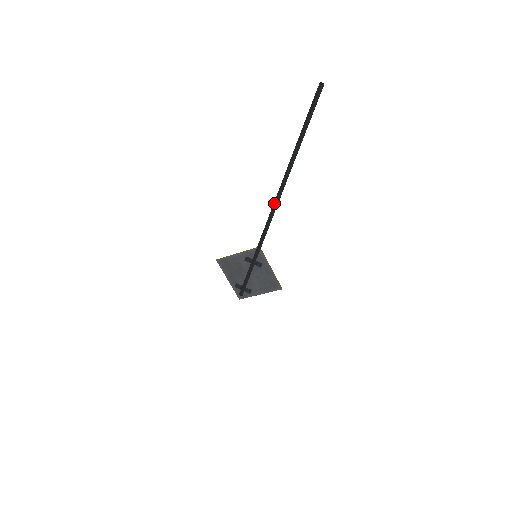
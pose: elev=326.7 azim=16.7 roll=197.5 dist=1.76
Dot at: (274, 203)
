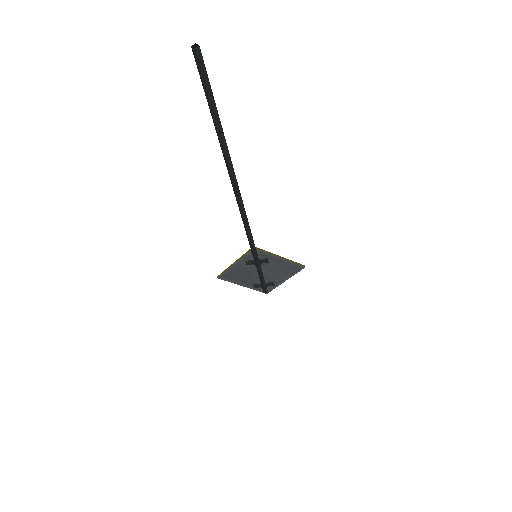
Dot at: (238, 206)
